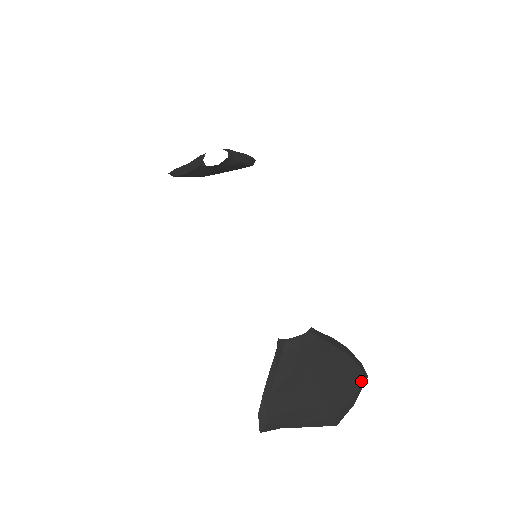
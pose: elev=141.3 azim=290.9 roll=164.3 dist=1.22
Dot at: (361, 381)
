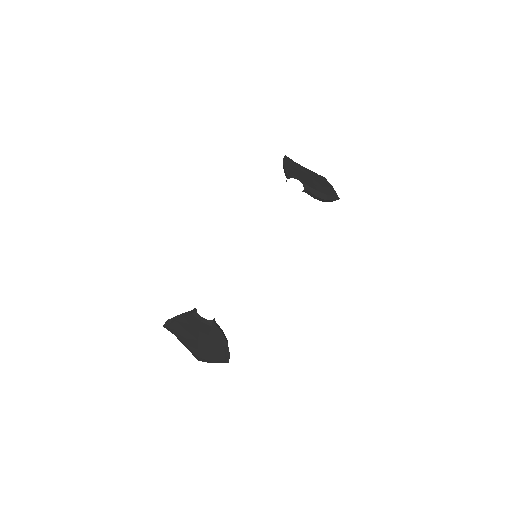
Dot at: (222, 360)
